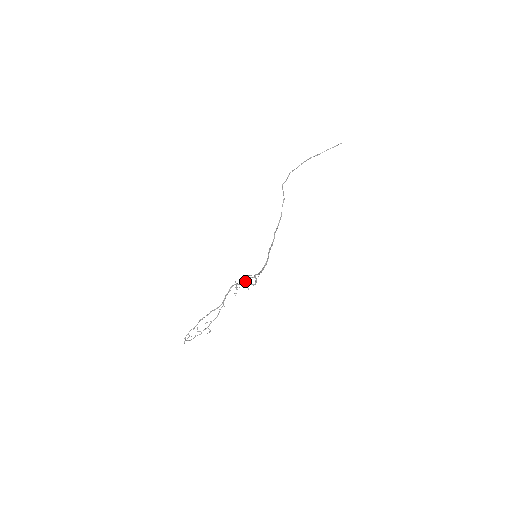
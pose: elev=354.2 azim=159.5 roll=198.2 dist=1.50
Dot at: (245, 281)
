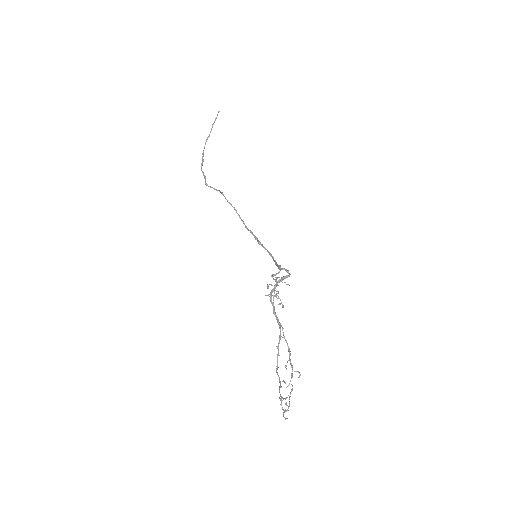
Dot at: (276, 282)
